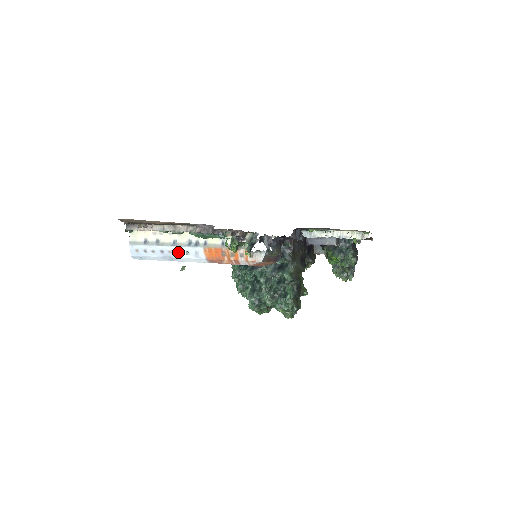
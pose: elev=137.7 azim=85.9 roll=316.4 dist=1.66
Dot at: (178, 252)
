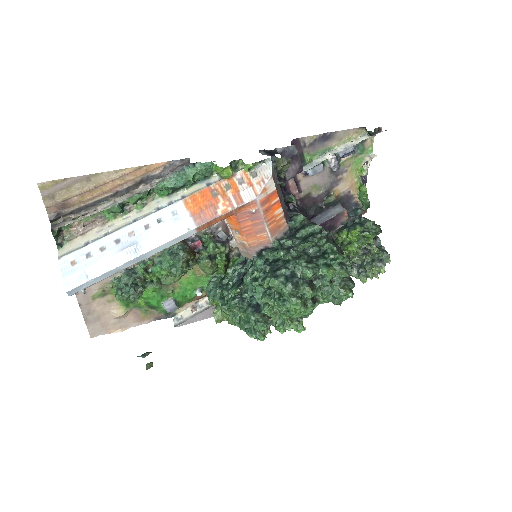
Dot at: (144, 228)
